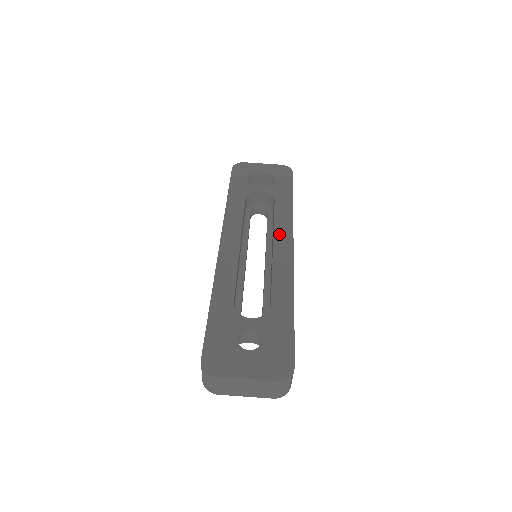
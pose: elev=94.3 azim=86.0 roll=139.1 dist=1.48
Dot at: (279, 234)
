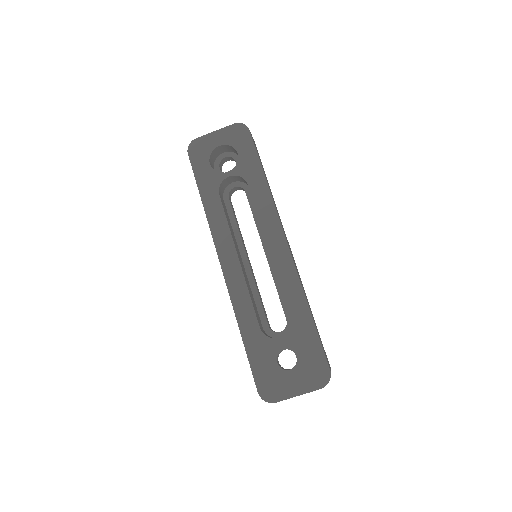
Dot at: (268, 229)
